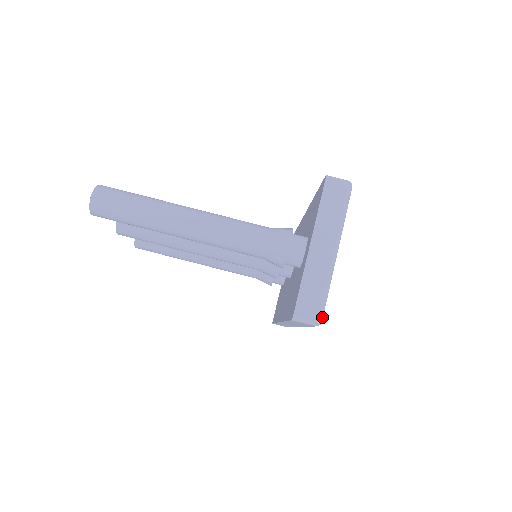
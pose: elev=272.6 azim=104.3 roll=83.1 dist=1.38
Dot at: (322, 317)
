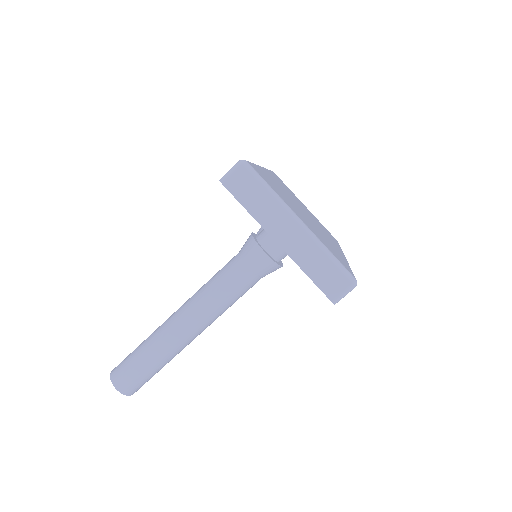
Dot at: (351, 277)
